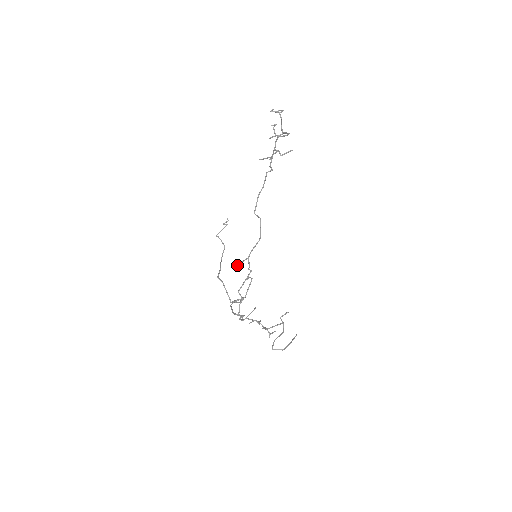
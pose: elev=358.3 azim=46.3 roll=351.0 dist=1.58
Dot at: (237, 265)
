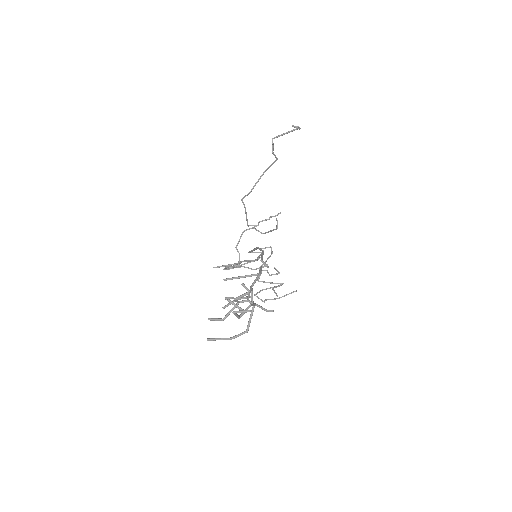
Dot at: (215, 267)
